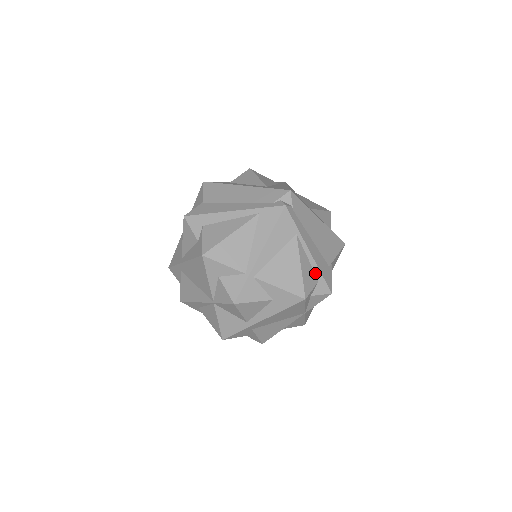
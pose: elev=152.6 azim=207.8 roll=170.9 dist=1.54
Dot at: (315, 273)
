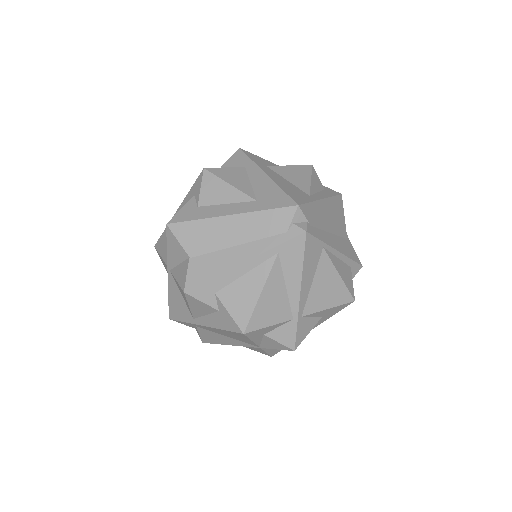
Dot at: (346, 264)
